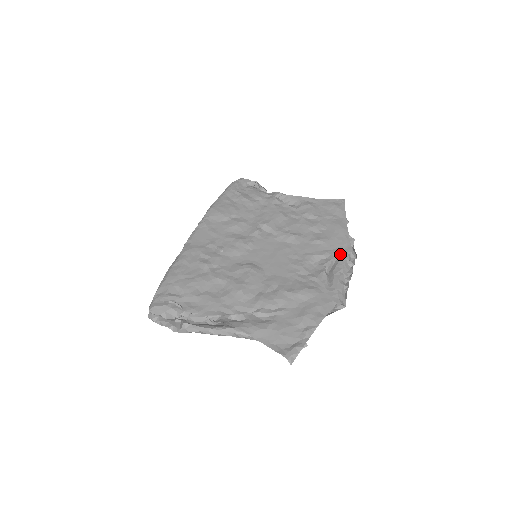
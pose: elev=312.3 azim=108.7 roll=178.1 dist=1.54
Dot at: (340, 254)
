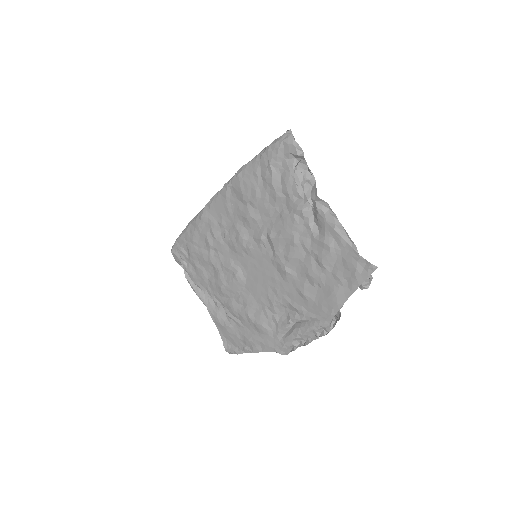
Dot at: (313, 321)
